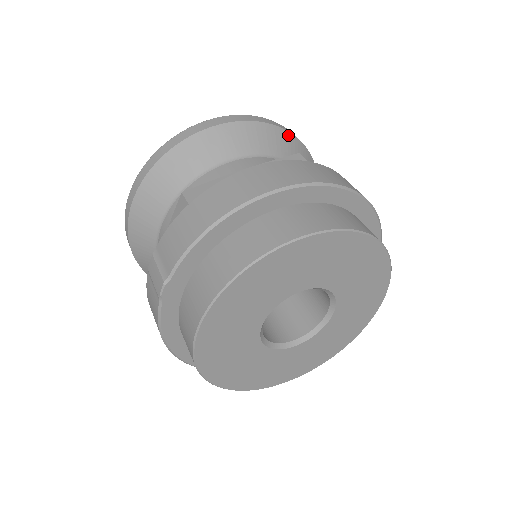
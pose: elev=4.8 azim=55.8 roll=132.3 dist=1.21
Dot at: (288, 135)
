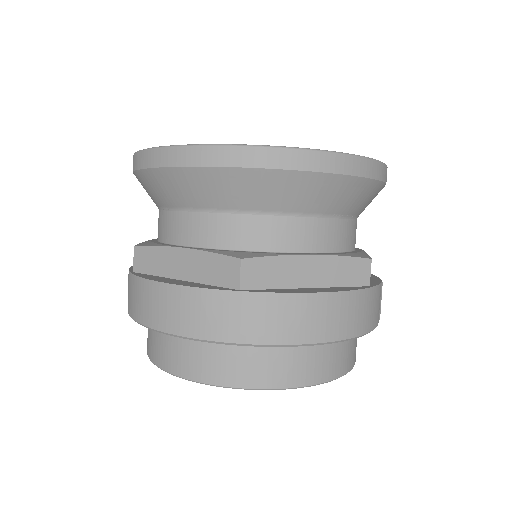
Dot at: (280, 175)
